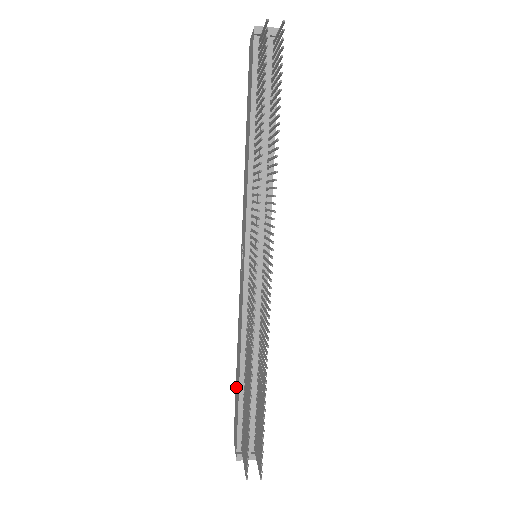
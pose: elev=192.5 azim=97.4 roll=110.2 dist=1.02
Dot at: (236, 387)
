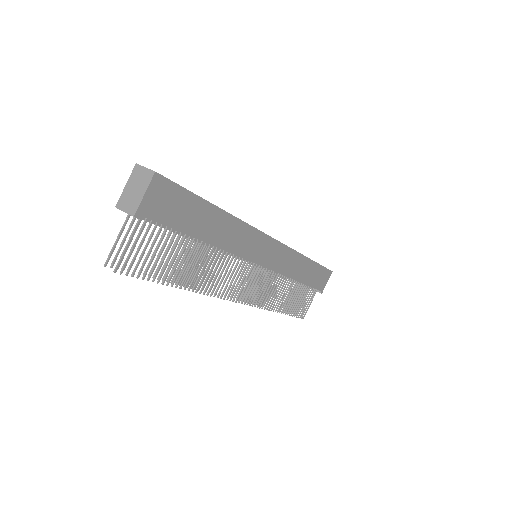
Dot at: occluded
